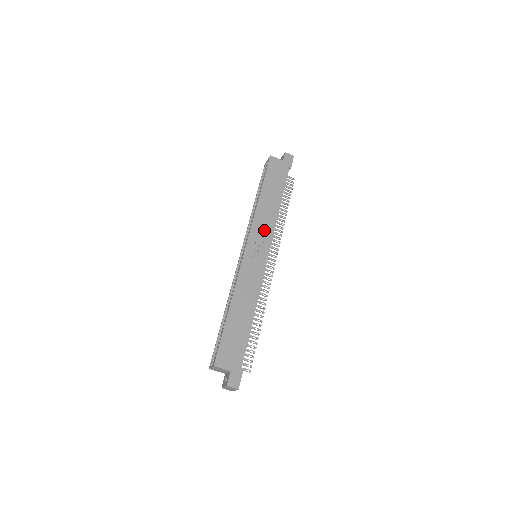
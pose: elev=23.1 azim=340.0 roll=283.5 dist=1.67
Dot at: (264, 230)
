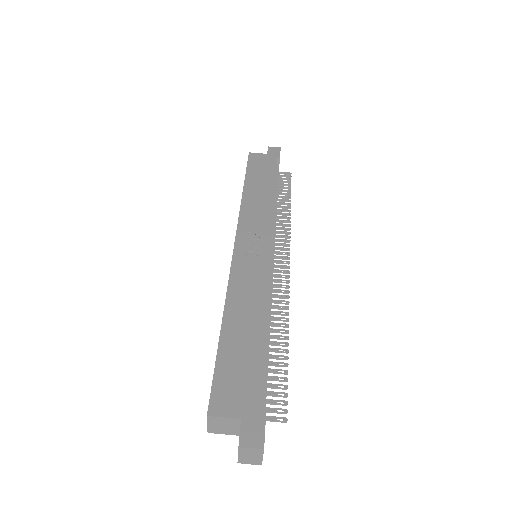
Dot at: (258, 221)
